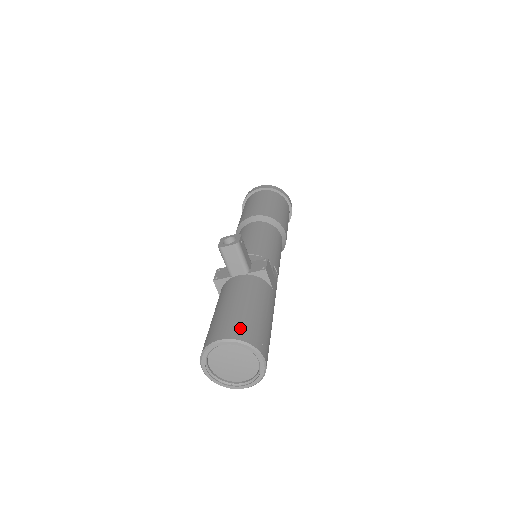
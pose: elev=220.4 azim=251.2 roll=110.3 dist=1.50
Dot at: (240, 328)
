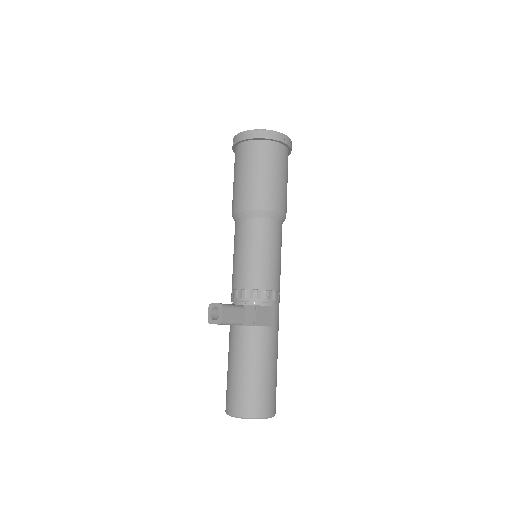
Dot at: (244, 404)
